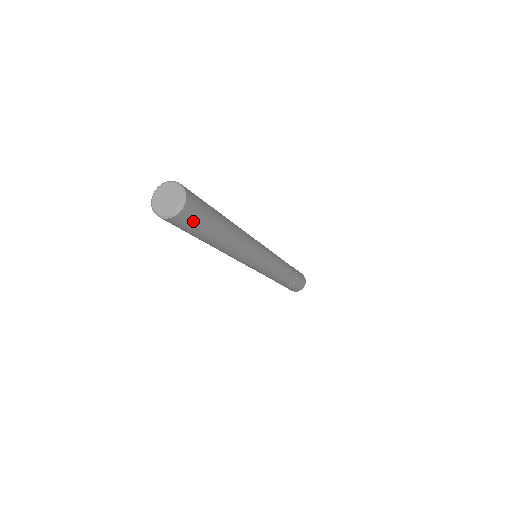
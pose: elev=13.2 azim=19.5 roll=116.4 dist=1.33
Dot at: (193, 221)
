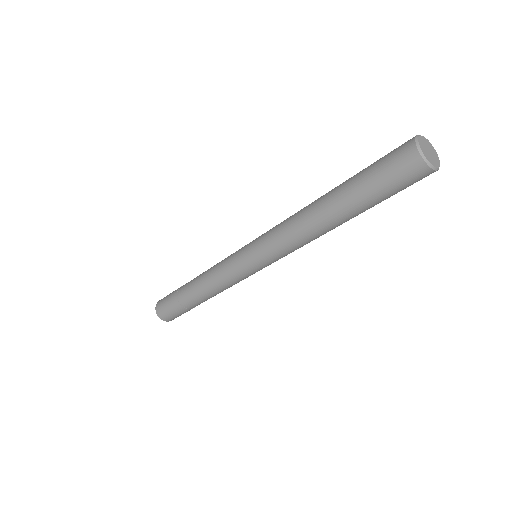
Dot at: (404, 184)
